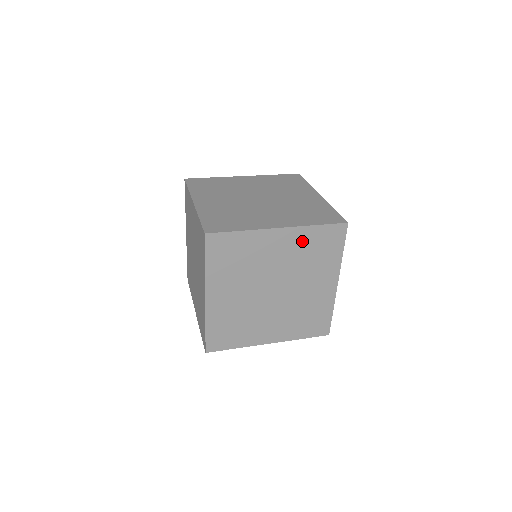
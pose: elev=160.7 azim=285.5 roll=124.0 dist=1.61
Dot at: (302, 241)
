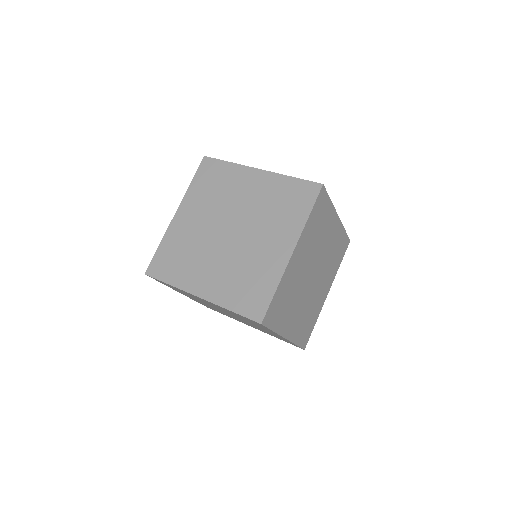
Dot at: (274, 188)
